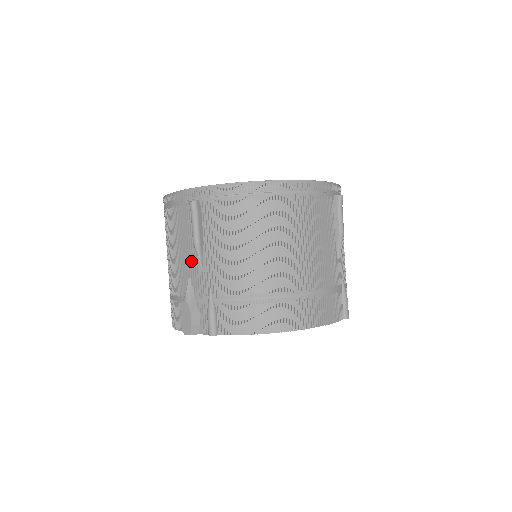
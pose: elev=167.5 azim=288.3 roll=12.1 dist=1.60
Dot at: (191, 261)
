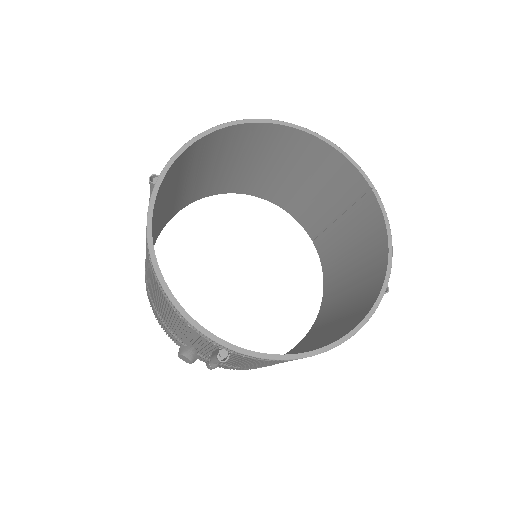
Dot at: (200, 348)
